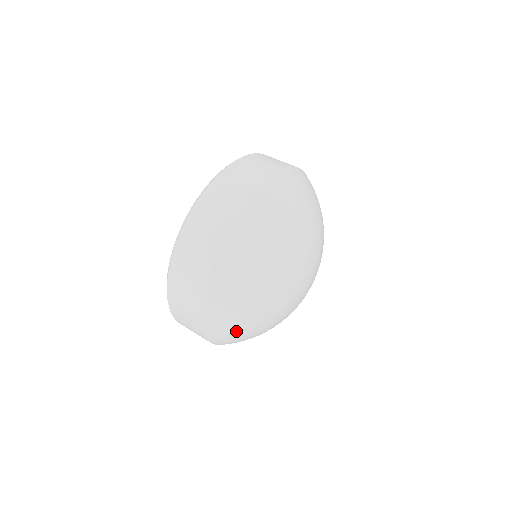
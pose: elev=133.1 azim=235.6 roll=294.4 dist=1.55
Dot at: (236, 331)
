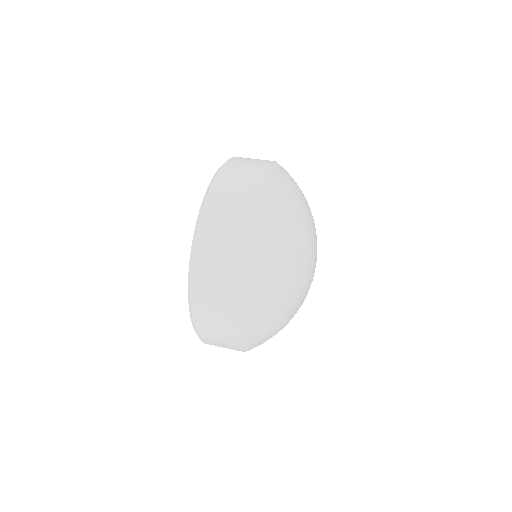
Dot at: occluded
